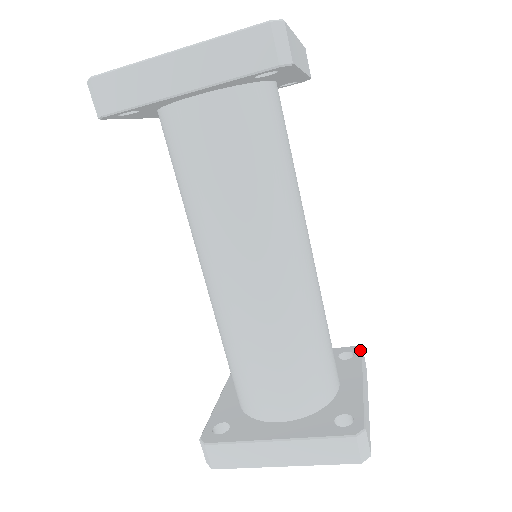
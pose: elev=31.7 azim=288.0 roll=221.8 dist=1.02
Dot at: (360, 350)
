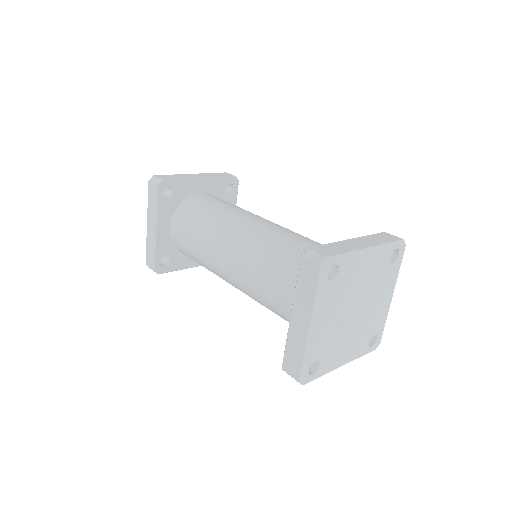
Dot at: (238, 184)
